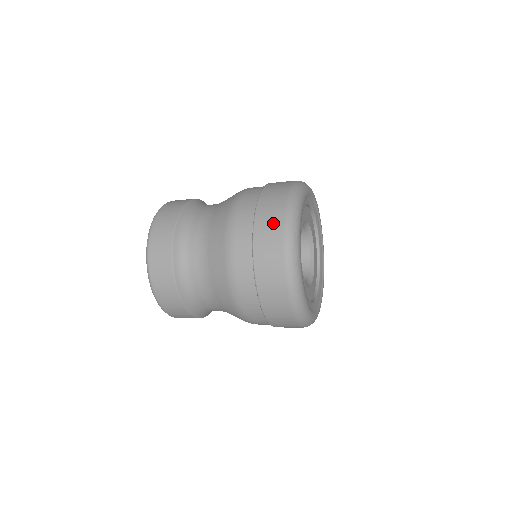
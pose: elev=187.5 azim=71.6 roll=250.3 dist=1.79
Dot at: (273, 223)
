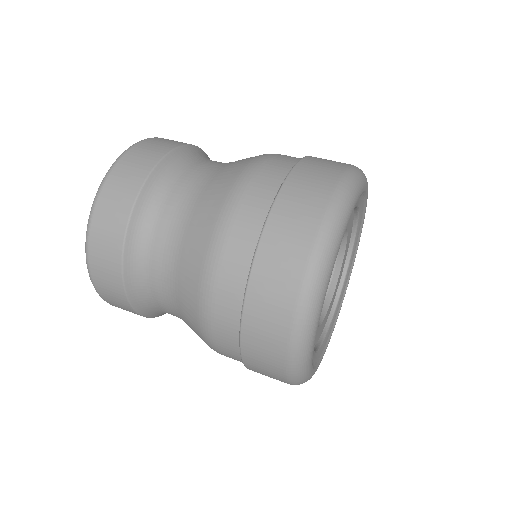
Dot at: (274, 320)
